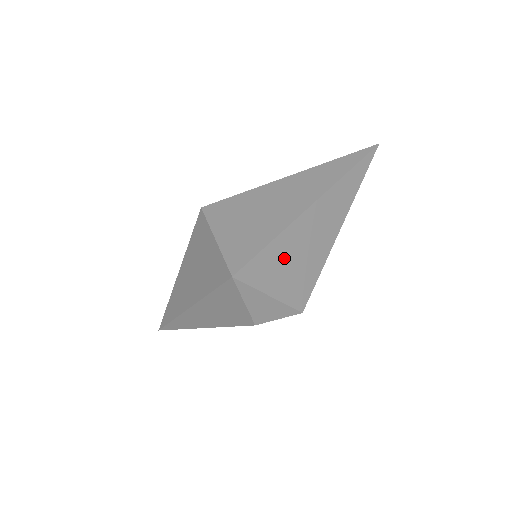
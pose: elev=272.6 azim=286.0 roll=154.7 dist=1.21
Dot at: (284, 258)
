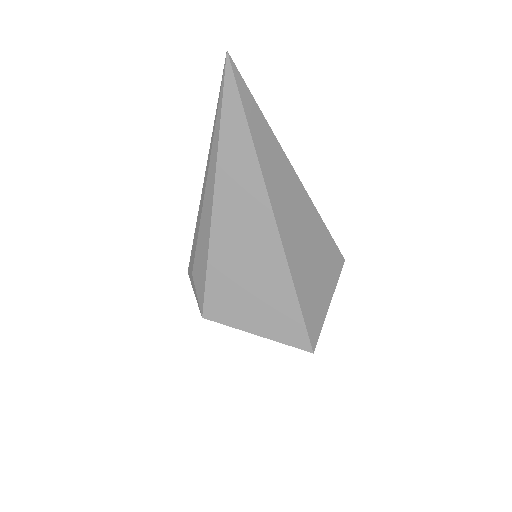
Dot at: (310, 280)
